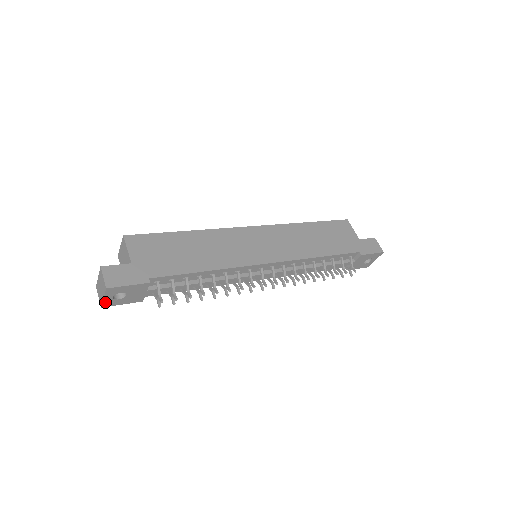
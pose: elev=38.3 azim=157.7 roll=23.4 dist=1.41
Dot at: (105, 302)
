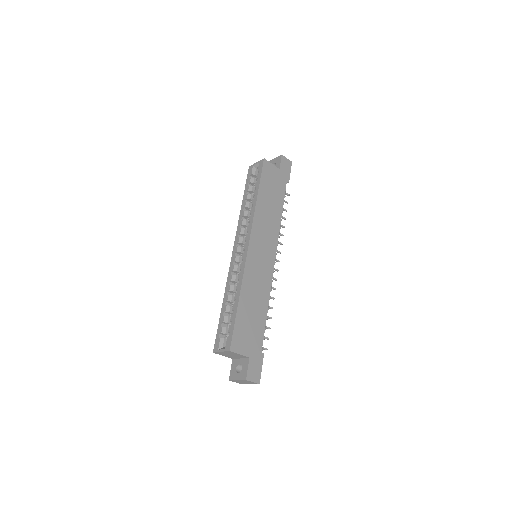
Dot at: occluded
